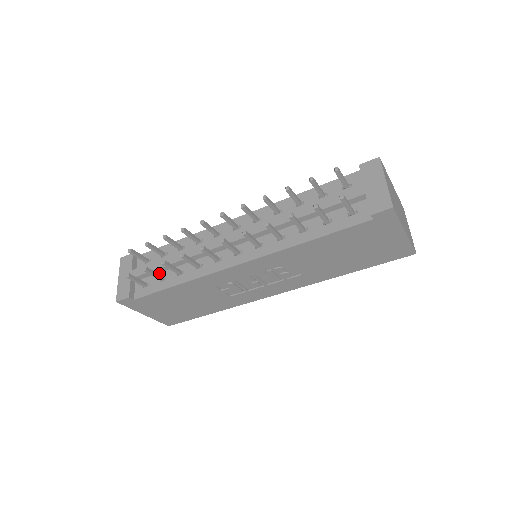
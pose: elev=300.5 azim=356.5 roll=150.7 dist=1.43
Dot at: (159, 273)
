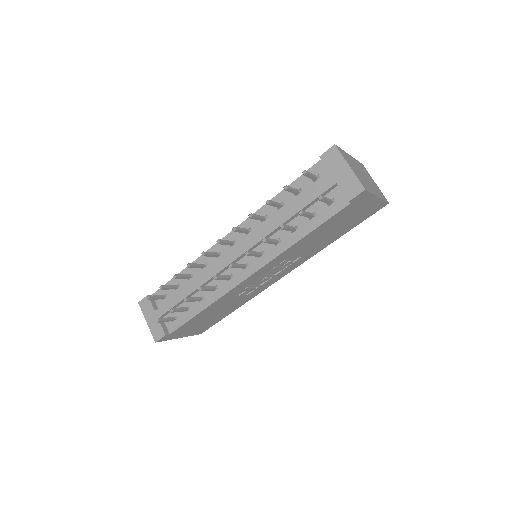
Dot at: (181, 305)
